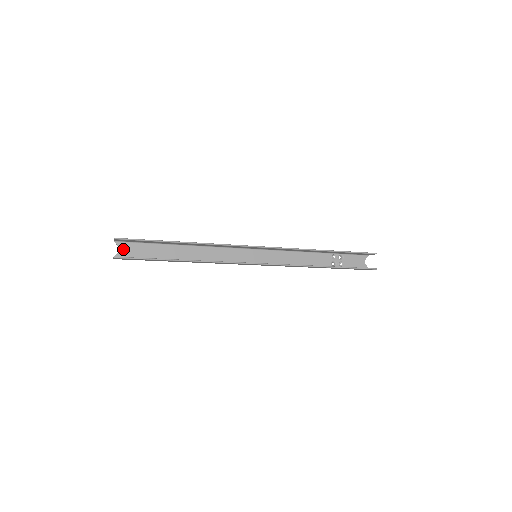
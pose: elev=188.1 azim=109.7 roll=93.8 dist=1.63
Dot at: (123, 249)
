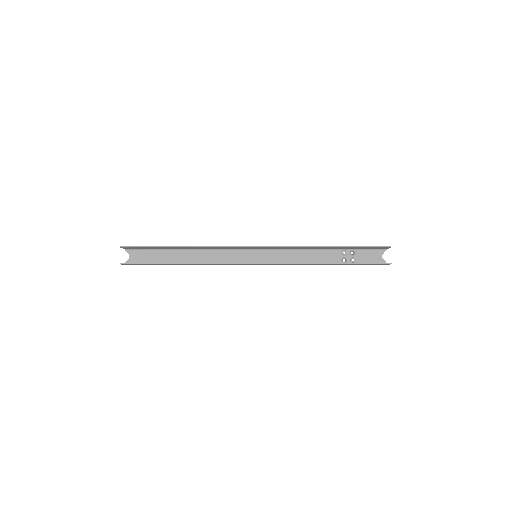
Dot at: (132, 256)
